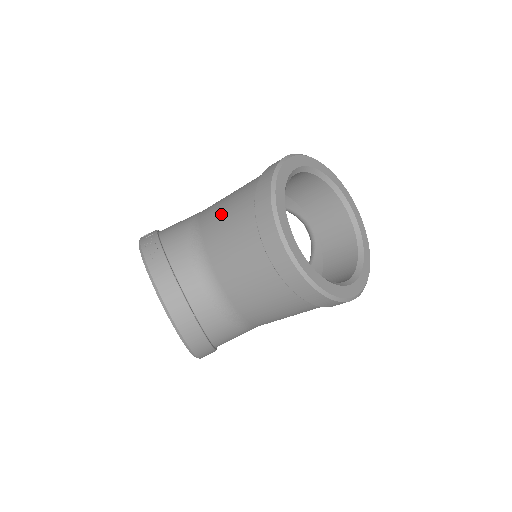
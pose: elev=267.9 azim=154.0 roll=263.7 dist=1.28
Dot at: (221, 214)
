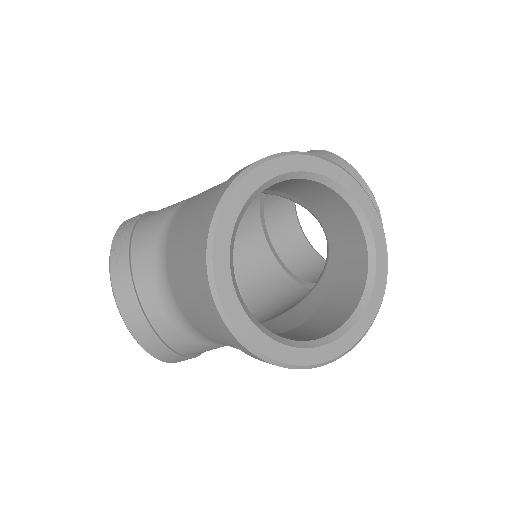
Dot at: (183, 223)
